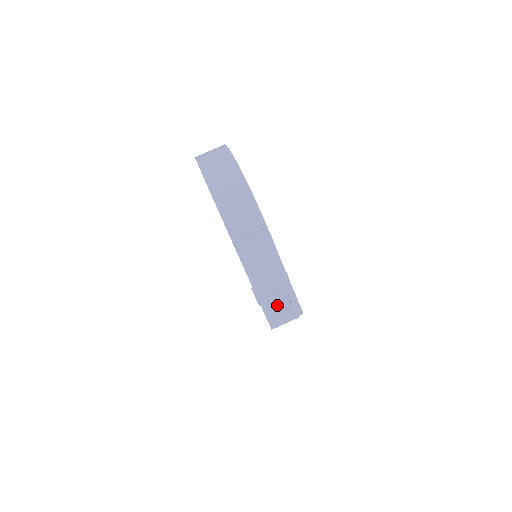
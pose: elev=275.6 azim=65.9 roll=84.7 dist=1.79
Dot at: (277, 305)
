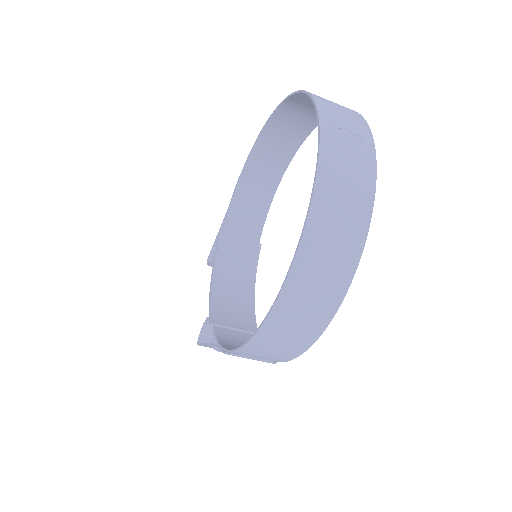
Dot at: occluded
